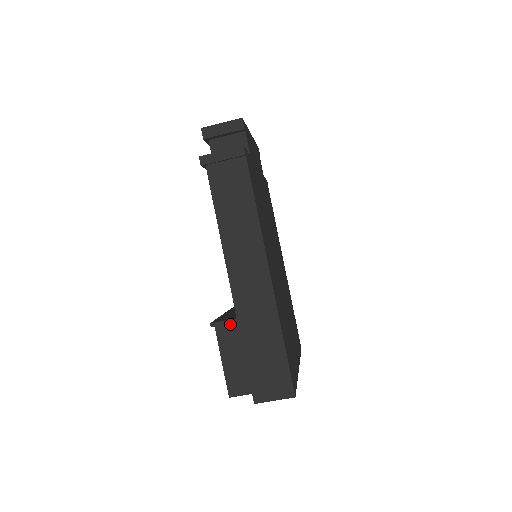
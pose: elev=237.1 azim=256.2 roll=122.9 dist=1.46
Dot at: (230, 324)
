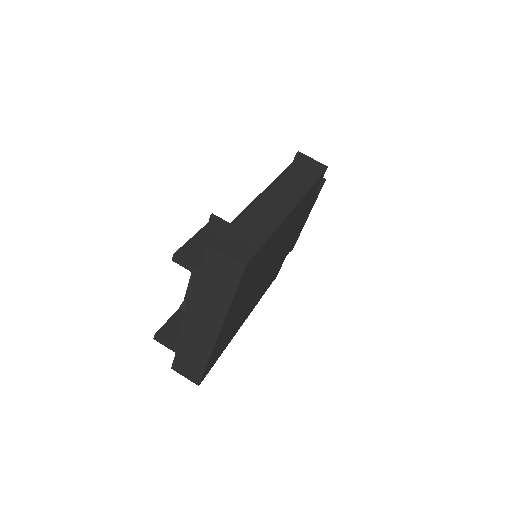
Dot at: (225, 226)
